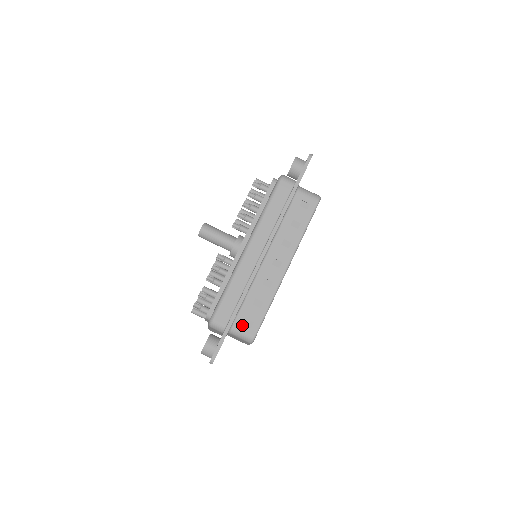
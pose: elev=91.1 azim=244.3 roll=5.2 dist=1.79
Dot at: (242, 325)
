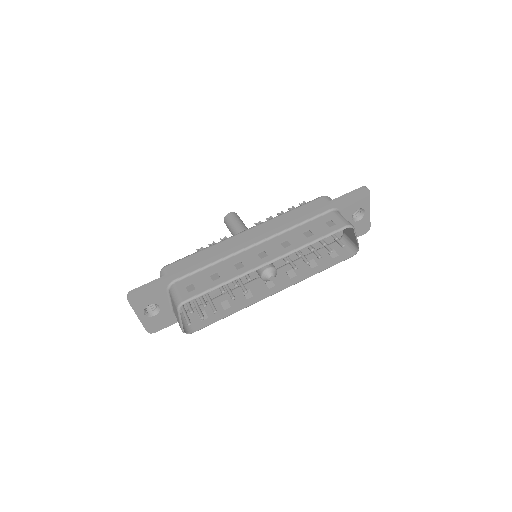
Dot at: (184, 286)
